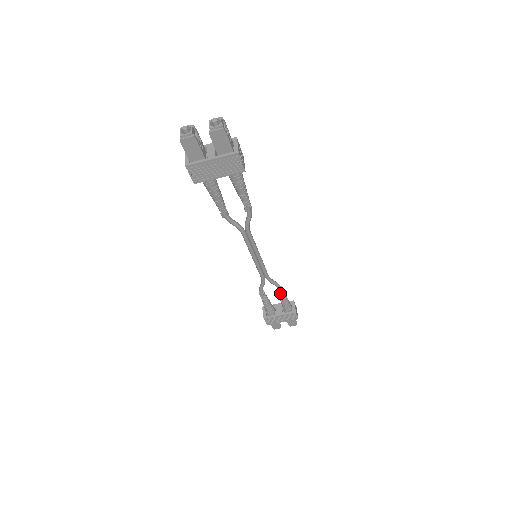
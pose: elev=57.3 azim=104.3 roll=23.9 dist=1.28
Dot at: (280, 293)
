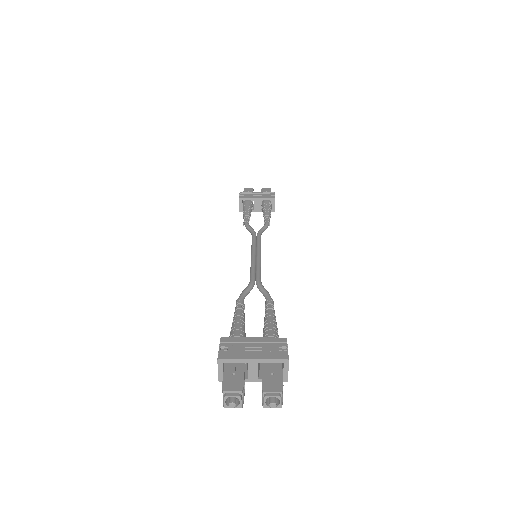
Dot at: occluded
